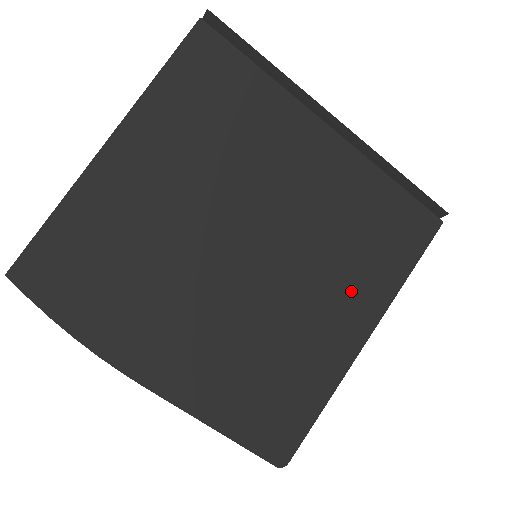
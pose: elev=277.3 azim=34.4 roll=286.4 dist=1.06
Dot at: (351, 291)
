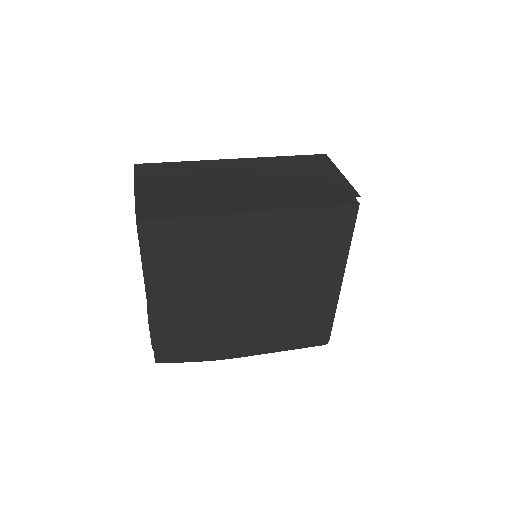
Dot at: (319, 270)
